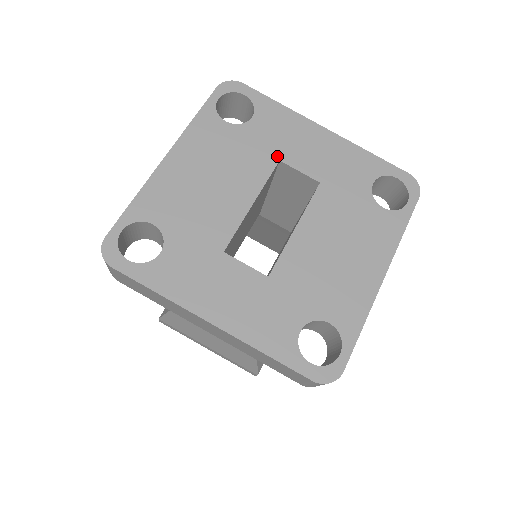
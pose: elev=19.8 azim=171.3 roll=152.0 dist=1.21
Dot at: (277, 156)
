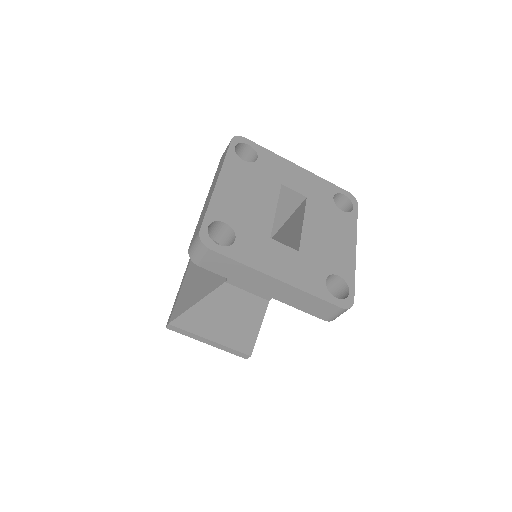
Dot at: (279, 182)
